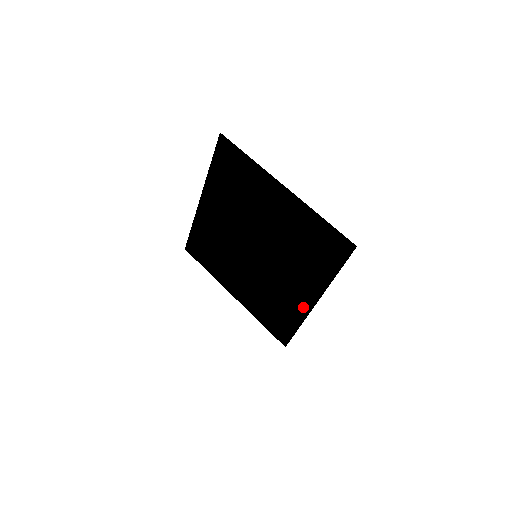
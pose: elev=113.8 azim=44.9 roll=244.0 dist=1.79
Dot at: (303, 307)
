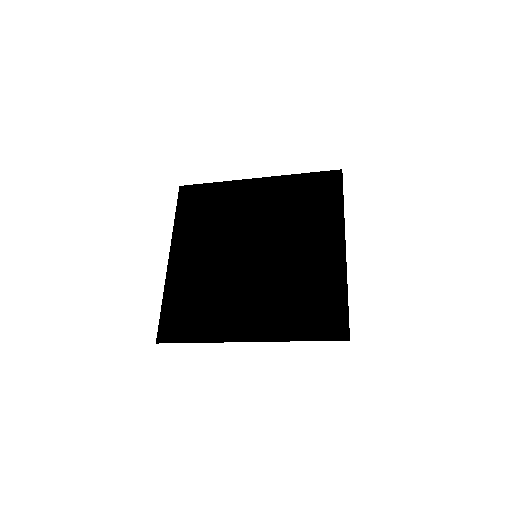
Dot at: (272, 326)
